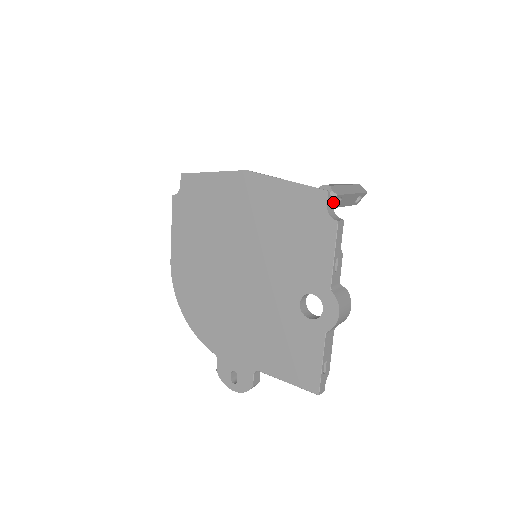
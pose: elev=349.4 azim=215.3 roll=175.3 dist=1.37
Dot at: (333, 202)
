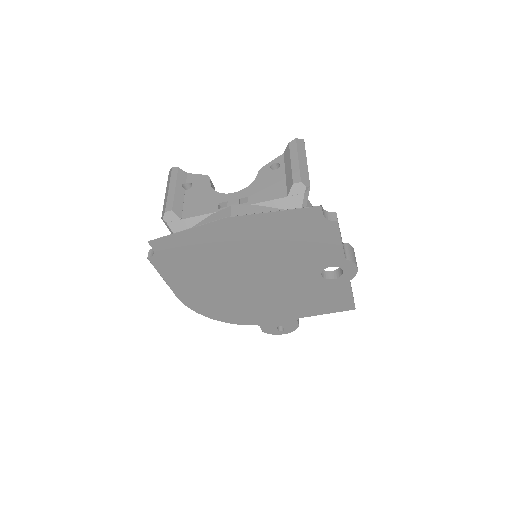
Dot at: occluded
